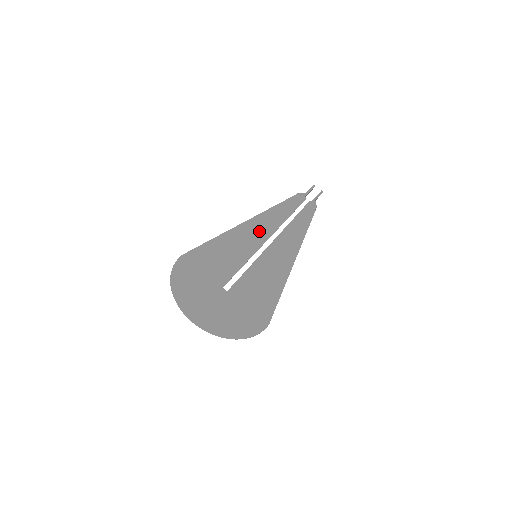
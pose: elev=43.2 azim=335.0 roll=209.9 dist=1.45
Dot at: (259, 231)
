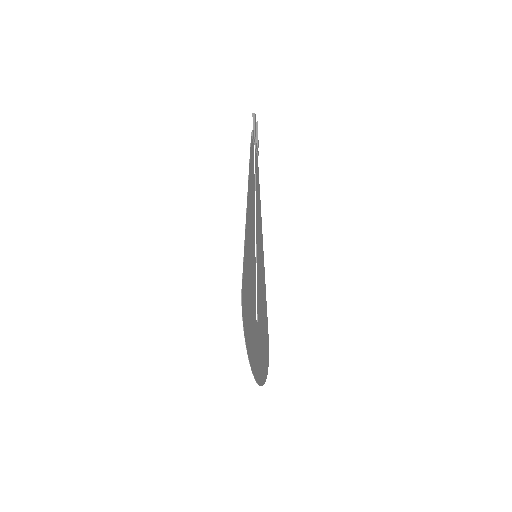
Dot at: (252, 214)
